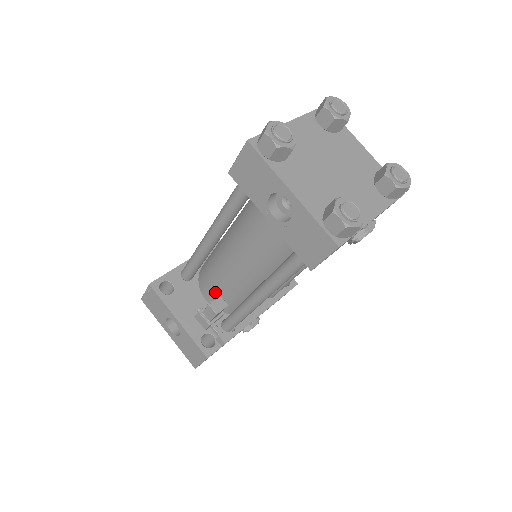
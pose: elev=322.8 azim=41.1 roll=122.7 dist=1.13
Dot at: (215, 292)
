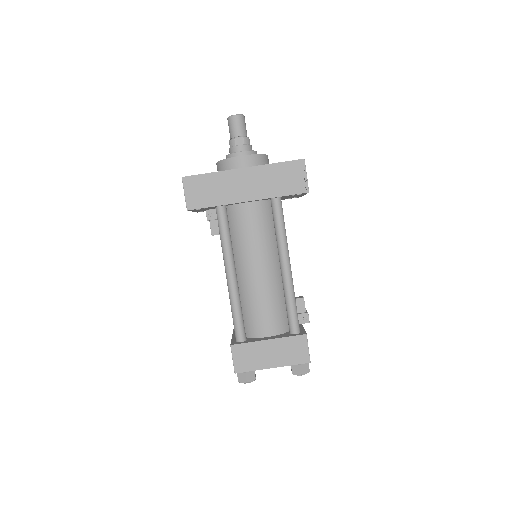
Dot at: occluded
